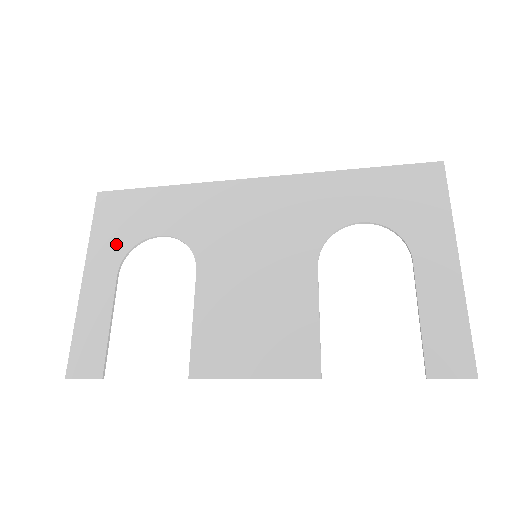
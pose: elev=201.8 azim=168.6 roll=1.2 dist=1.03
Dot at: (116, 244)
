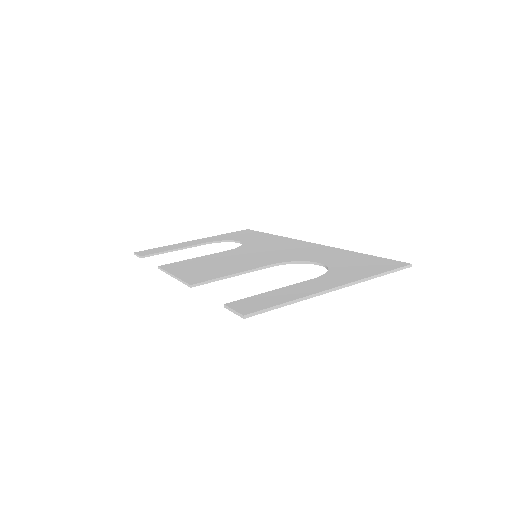
Dot at: (222, 238)
